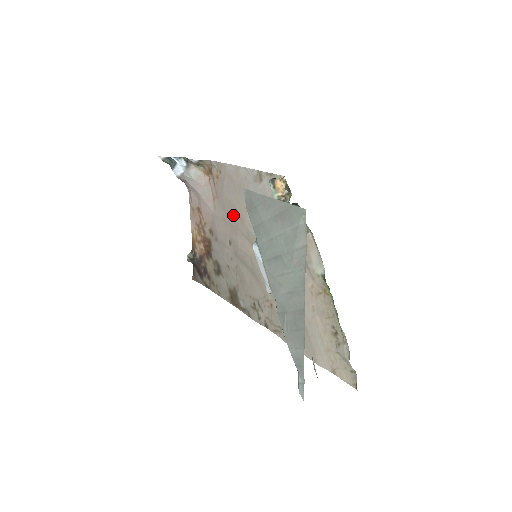
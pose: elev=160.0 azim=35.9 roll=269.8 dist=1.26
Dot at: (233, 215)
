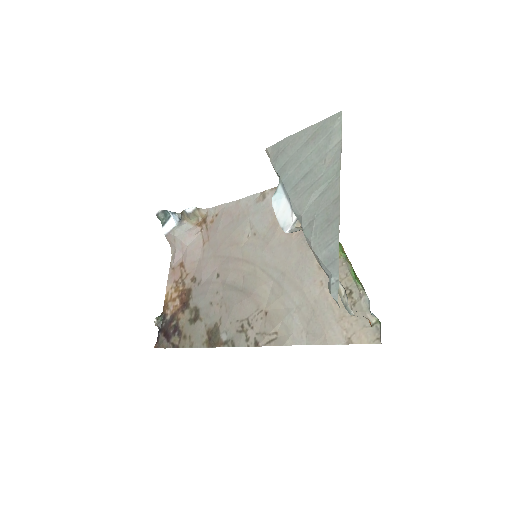
Dot at: (227, 245)
